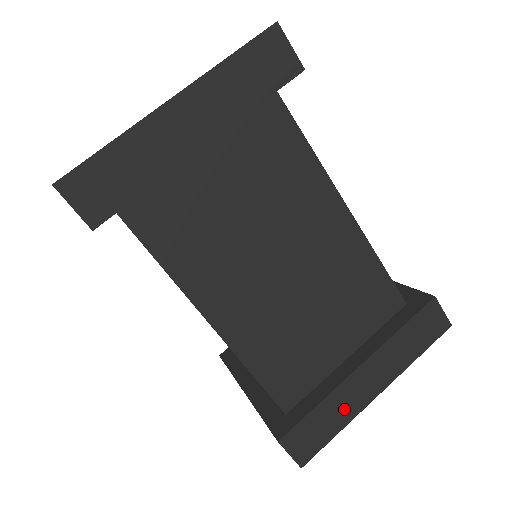
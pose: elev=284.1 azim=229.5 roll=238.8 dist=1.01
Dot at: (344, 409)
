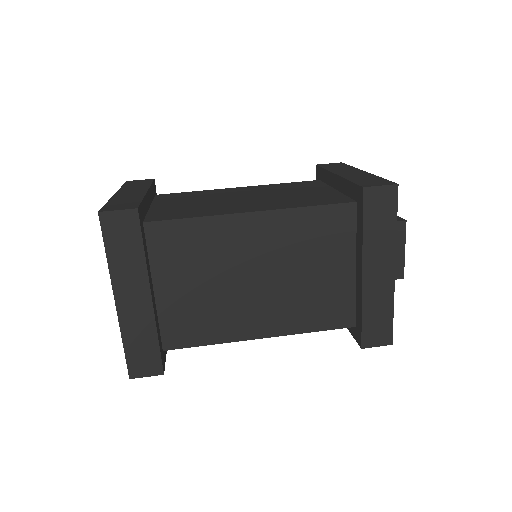
Dot at: (363, 177)
